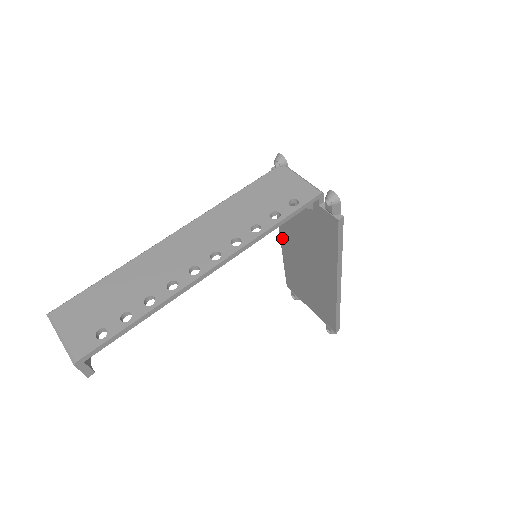
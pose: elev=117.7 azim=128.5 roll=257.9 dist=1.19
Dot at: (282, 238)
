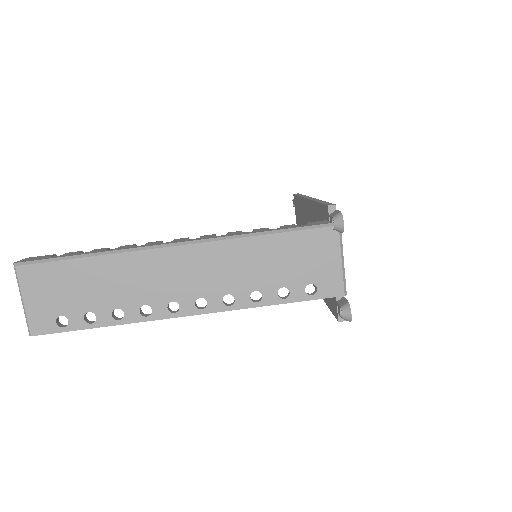
Dot at: (307, 203)
